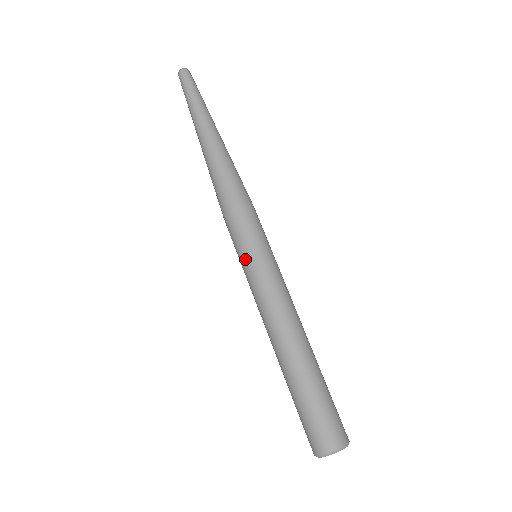
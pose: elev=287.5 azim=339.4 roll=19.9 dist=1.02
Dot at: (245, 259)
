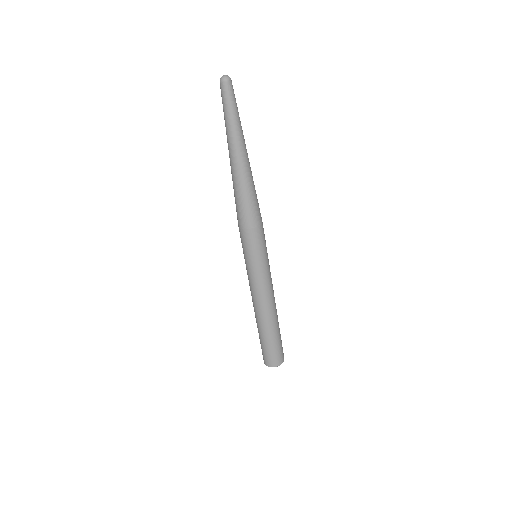
Dot at: (251, 263)
